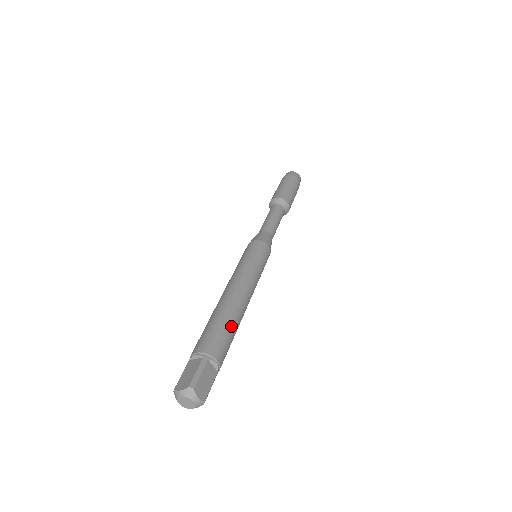
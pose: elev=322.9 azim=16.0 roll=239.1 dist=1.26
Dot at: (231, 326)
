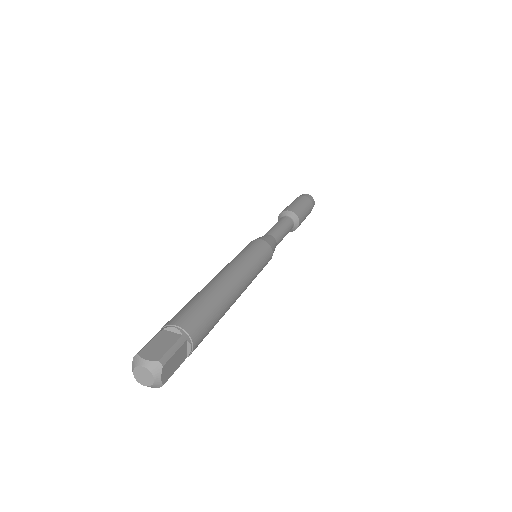
Dot at: (200, 298)
